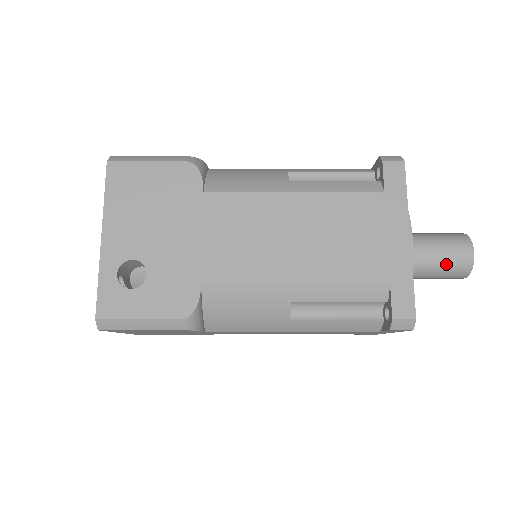
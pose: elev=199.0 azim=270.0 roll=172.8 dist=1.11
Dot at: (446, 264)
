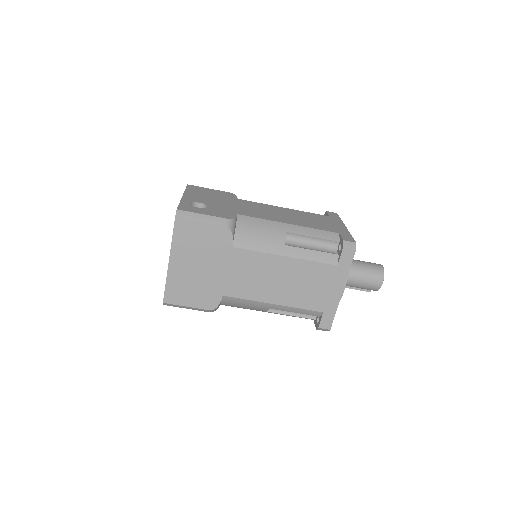
Dot at: (369, 268)
